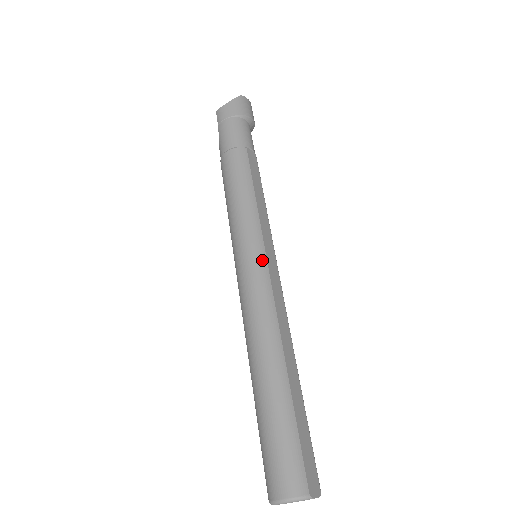
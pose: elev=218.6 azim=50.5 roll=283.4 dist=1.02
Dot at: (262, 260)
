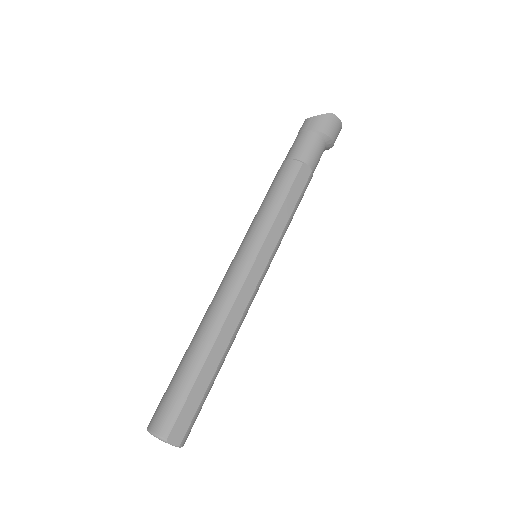
Dot at: (249, 262)
